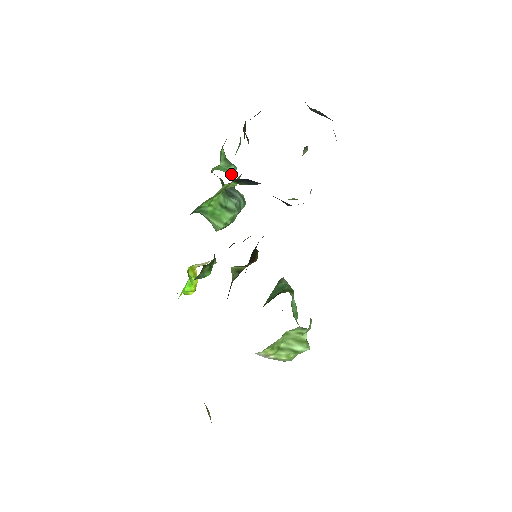
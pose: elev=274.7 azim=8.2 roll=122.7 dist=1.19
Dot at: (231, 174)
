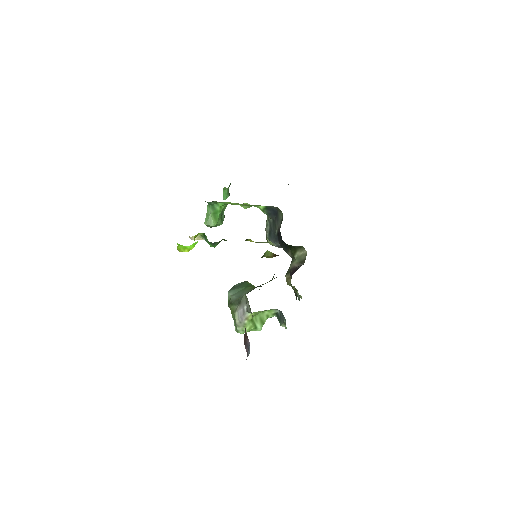
Dot at: (224, 199)
